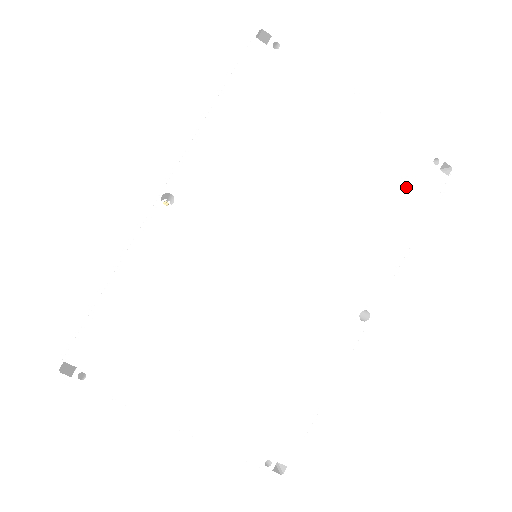
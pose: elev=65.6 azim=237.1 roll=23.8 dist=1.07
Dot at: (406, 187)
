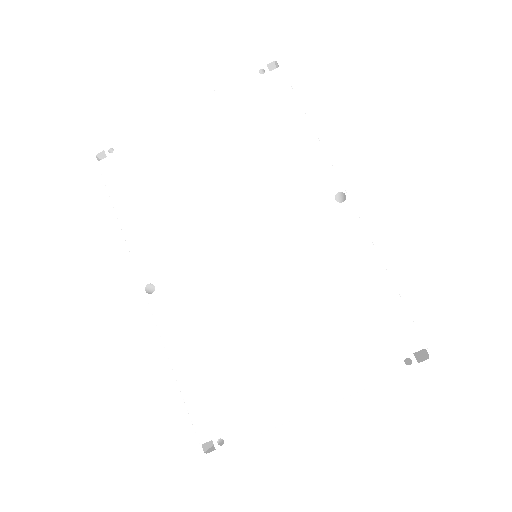
Dot at: (264, 106)
